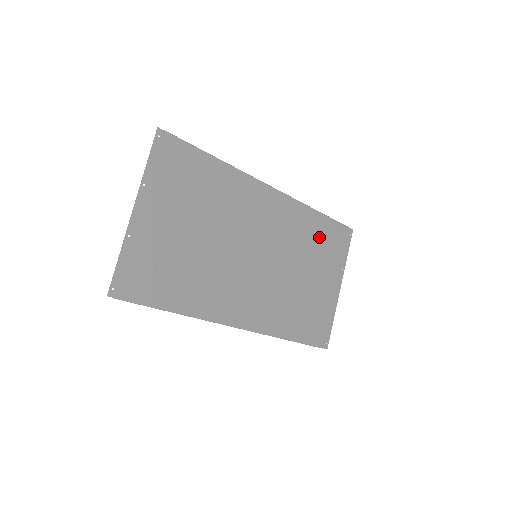
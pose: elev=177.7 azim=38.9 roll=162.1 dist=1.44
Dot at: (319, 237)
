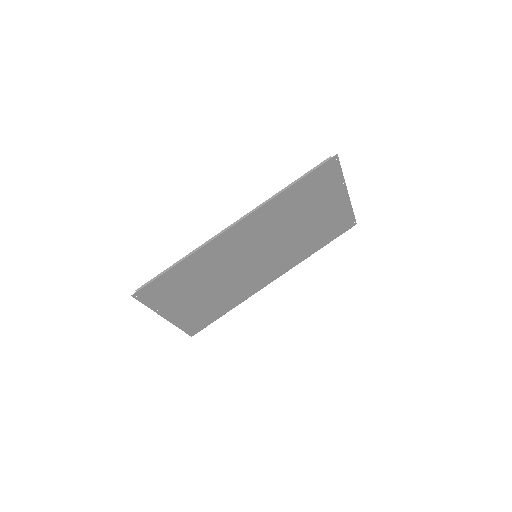
Dot at: (302, 196)
